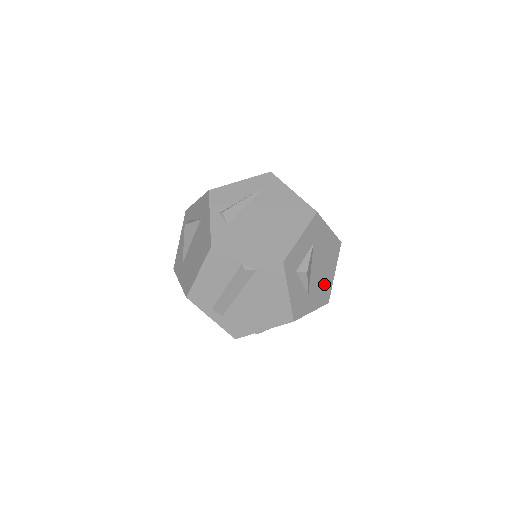
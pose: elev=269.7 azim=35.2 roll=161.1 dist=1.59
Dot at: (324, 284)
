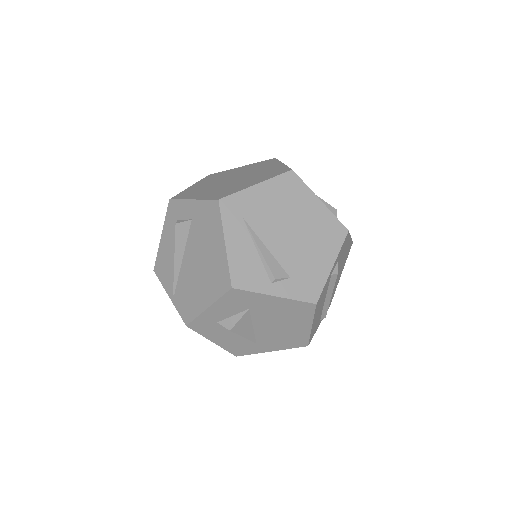
Dot at: occluded
